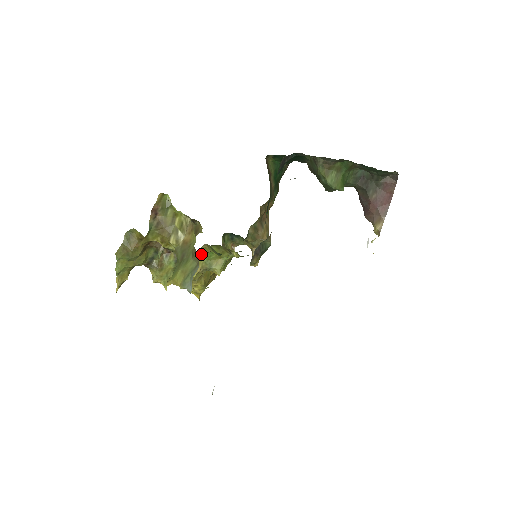
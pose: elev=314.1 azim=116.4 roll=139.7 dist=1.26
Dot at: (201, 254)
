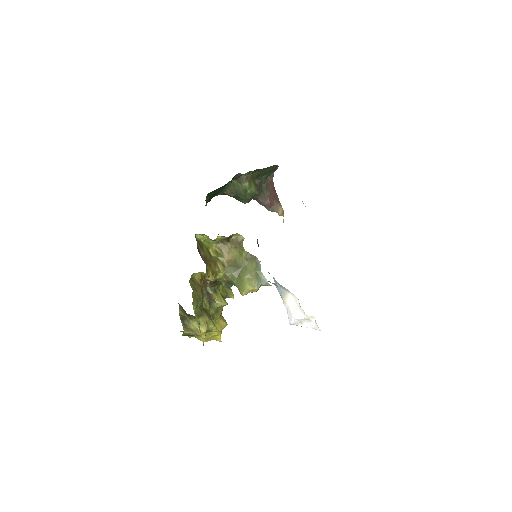
Dot at: occluded
